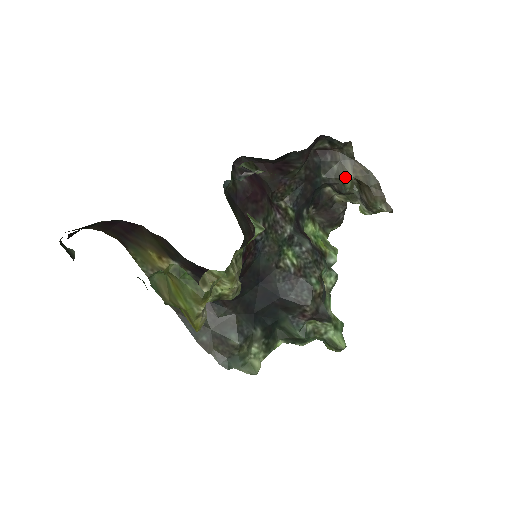
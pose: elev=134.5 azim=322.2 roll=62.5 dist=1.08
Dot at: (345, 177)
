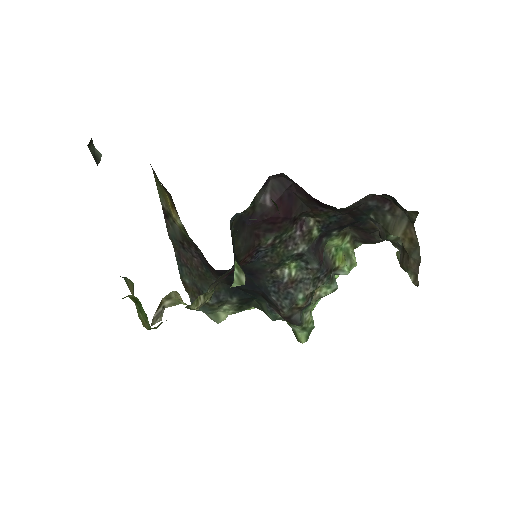
Dot at: (392, 233)
